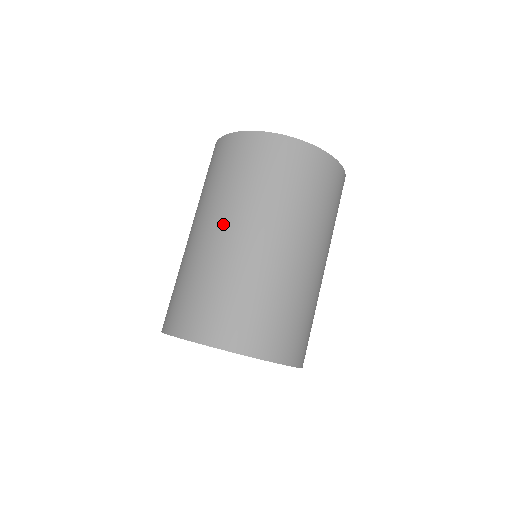
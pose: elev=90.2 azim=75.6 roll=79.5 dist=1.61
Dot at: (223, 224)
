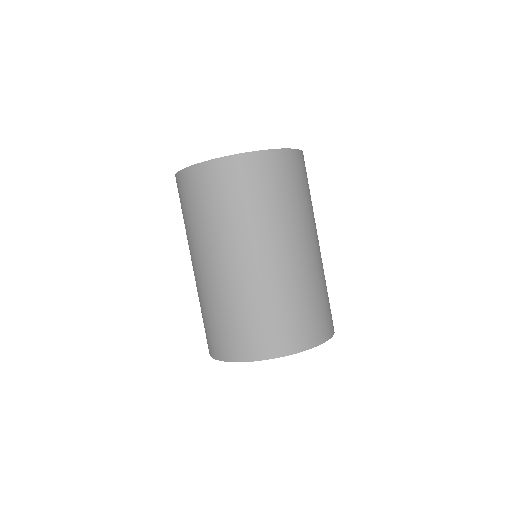
Dot at: (215, 257)
